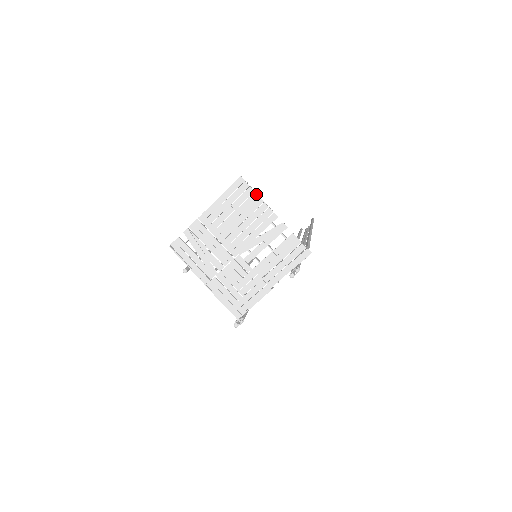
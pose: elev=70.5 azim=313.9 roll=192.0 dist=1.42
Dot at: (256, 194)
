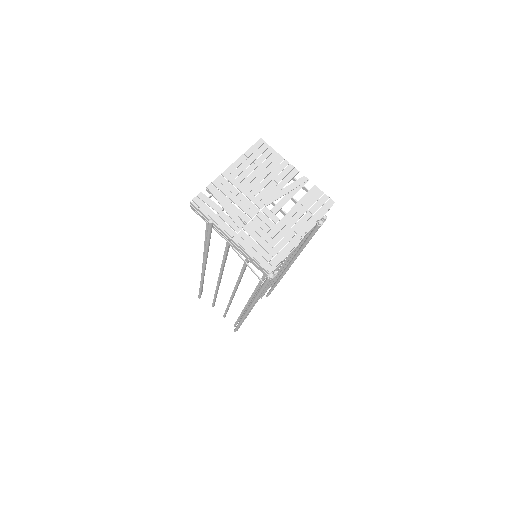
Dot at: occluded
